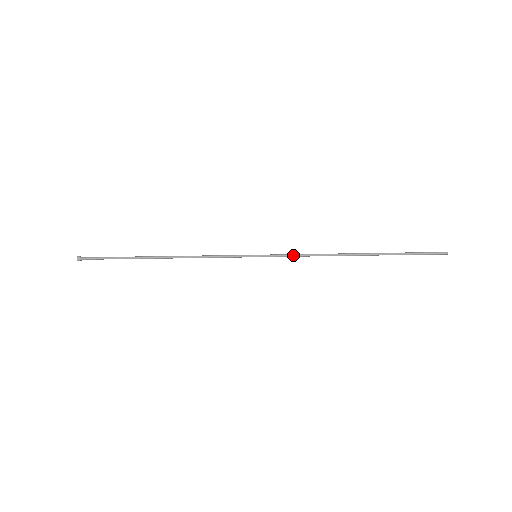
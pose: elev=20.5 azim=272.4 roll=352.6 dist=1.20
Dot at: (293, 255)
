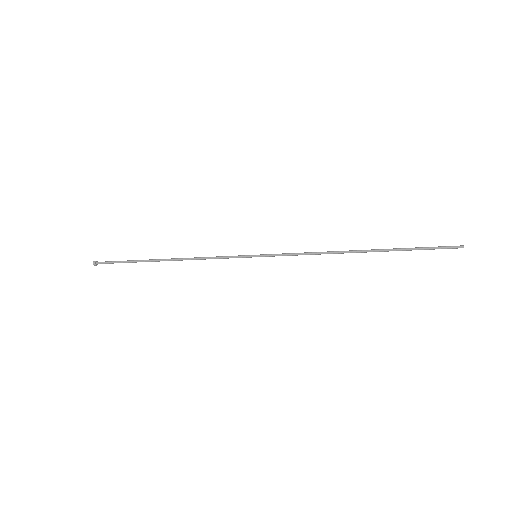
Dot at: (293, 254)
